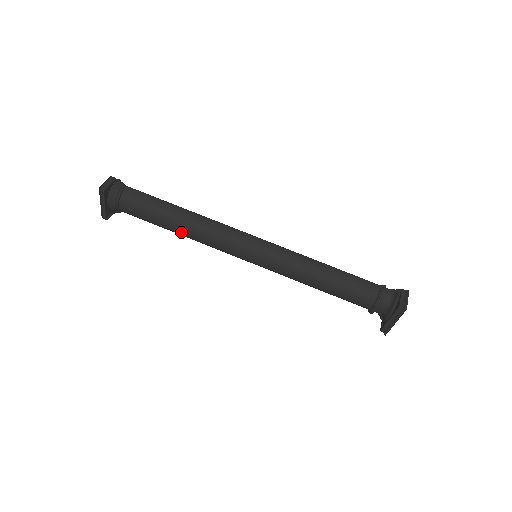
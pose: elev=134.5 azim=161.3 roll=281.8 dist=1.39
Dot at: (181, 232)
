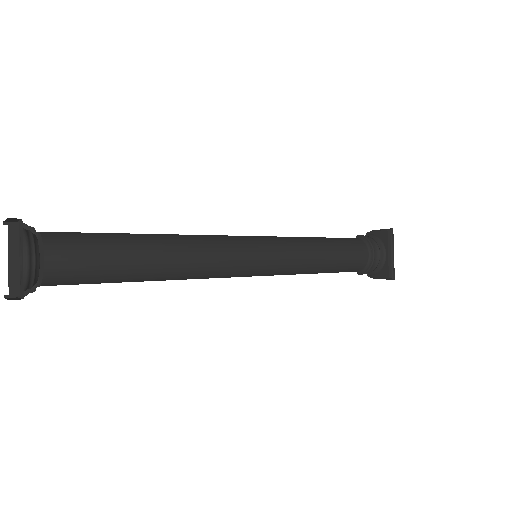
Dot at: (161, 260)
